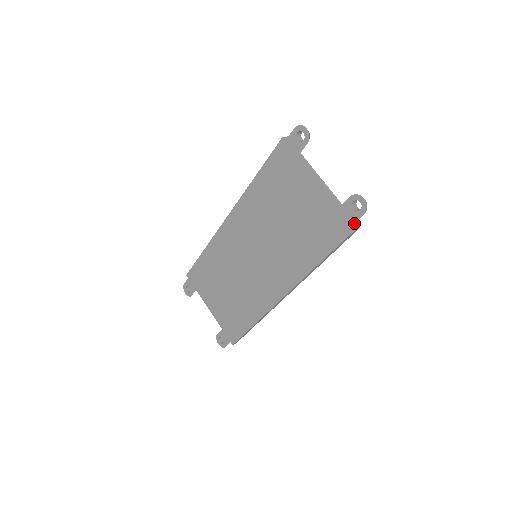
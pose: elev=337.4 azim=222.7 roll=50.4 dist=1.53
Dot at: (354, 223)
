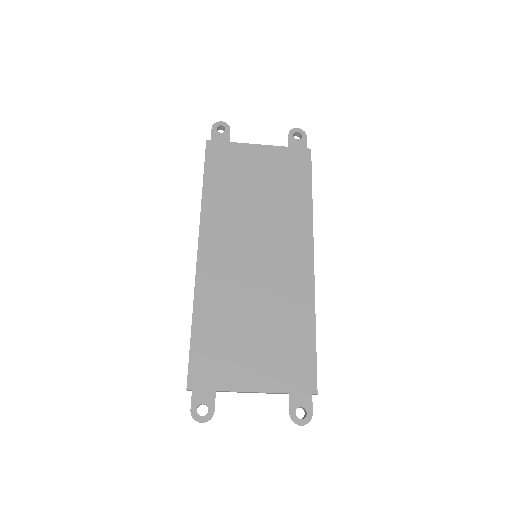
Dot at: (306, 146)
